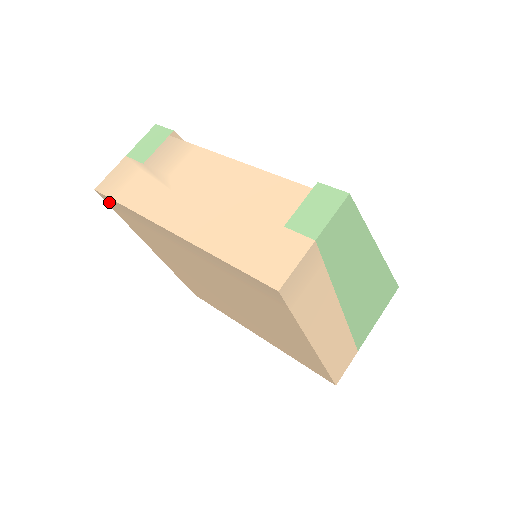
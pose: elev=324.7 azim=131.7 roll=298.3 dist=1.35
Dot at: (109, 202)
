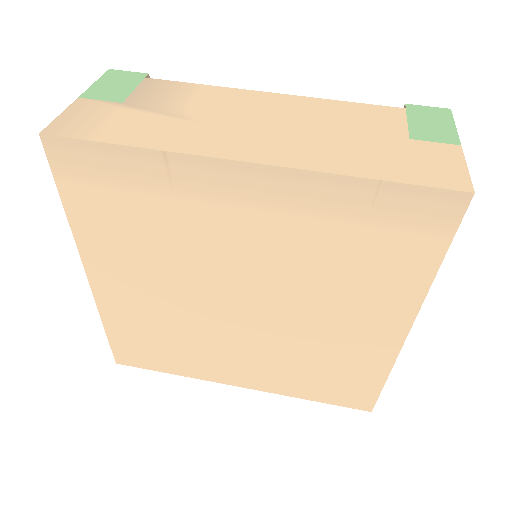
Dot at: (64, 159)
